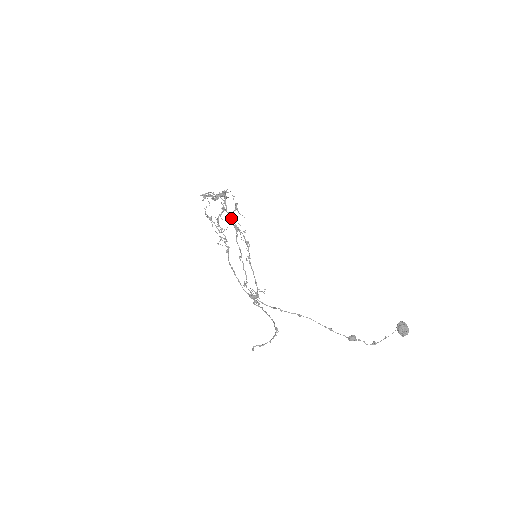
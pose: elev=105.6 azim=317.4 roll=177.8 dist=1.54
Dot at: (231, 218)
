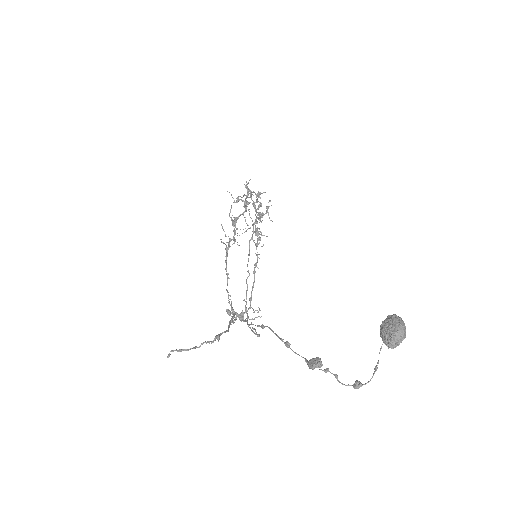
Dot at: (255, 221)
